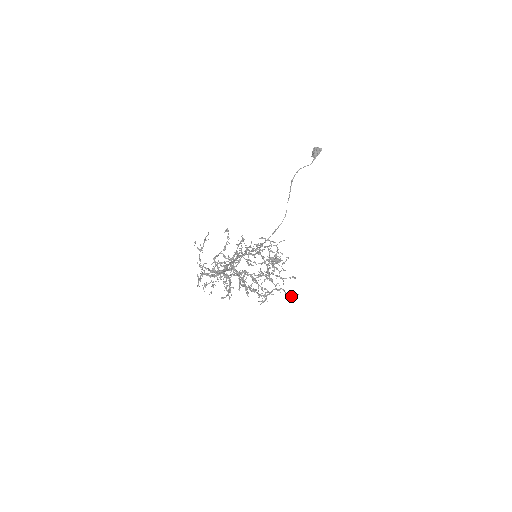
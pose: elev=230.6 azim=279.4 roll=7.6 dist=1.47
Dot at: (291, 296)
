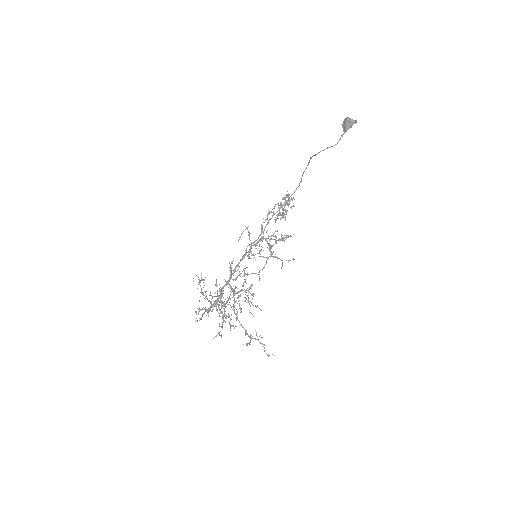
Dot at: (268, 355)
